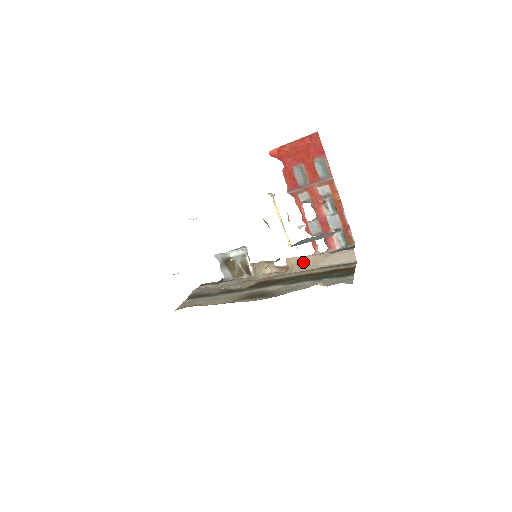
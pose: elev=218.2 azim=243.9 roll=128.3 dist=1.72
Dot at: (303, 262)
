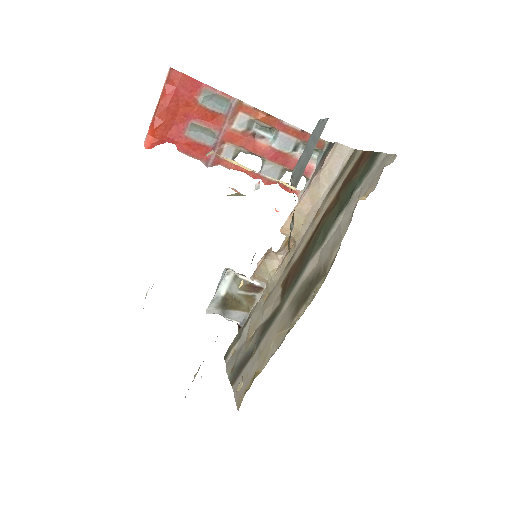
Dot at: (301, 214)
